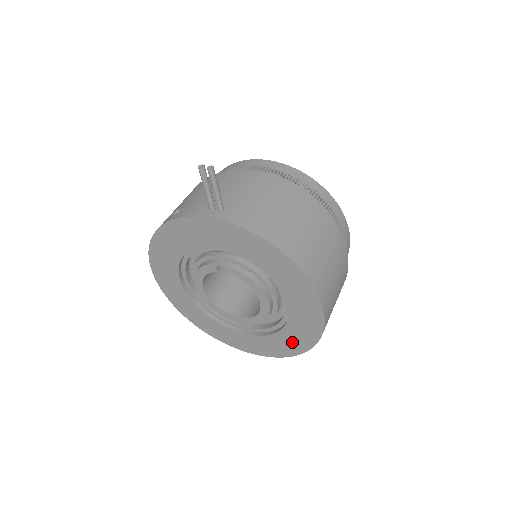
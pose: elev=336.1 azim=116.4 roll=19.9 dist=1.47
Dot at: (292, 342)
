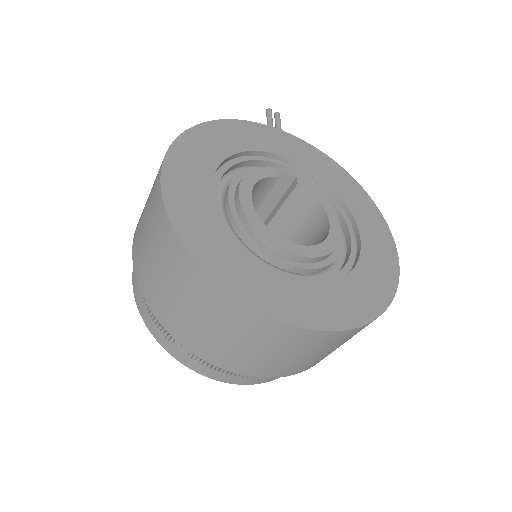
Dot at: (370, 288)
